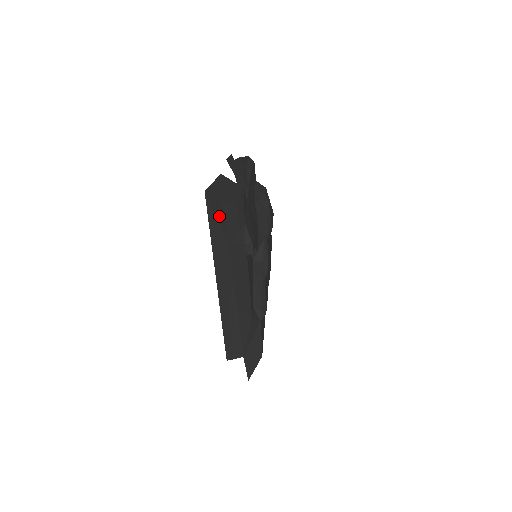
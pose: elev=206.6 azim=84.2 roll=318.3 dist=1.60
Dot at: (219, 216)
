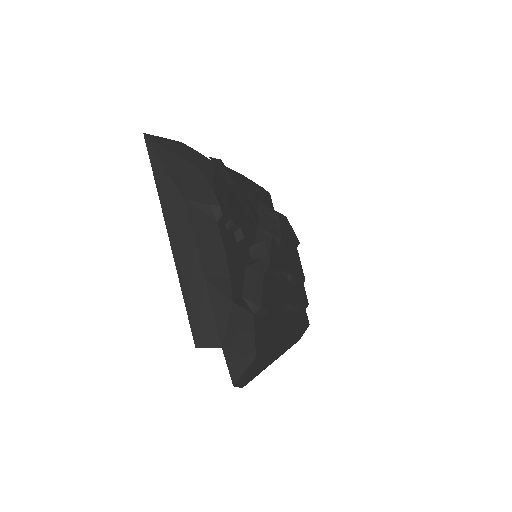
Dot at: (168, 165)
